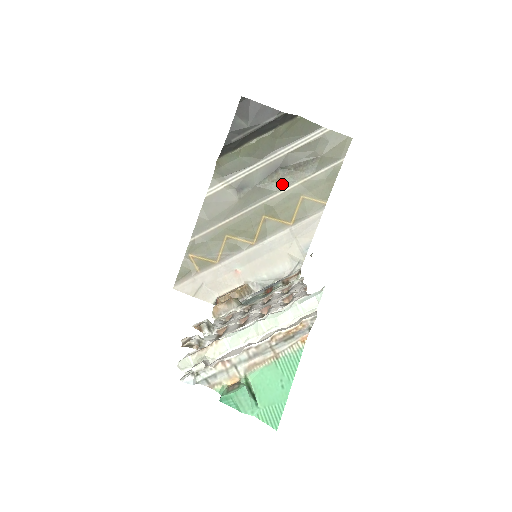
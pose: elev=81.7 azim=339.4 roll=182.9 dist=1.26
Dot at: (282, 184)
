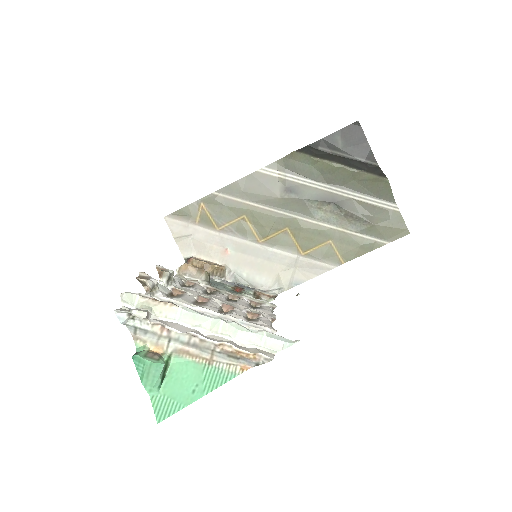
Dot at: (325, 217)
